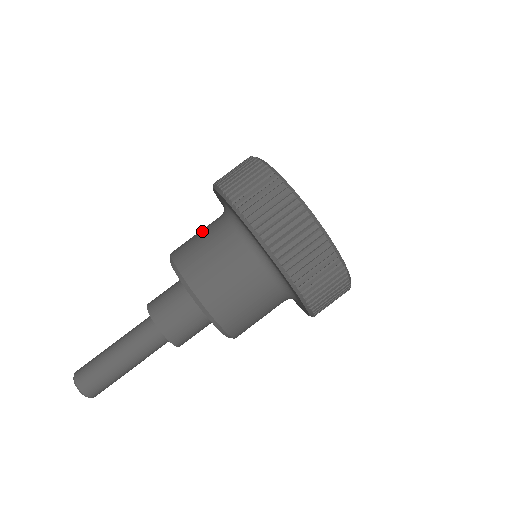
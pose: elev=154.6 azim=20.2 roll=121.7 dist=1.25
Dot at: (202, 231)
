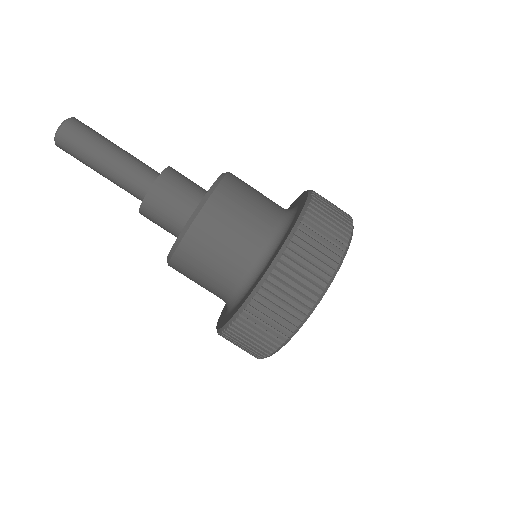
Dot at: (244, 226)
